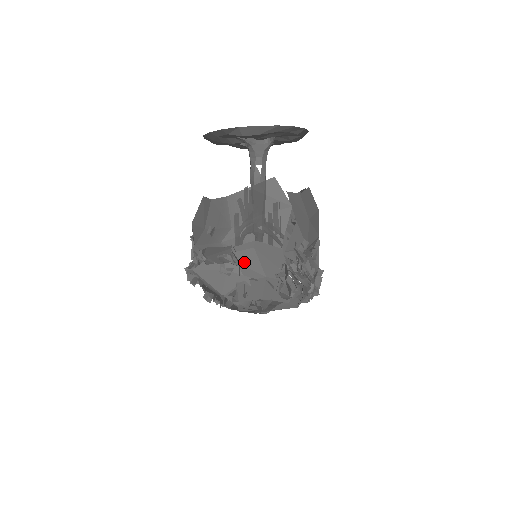
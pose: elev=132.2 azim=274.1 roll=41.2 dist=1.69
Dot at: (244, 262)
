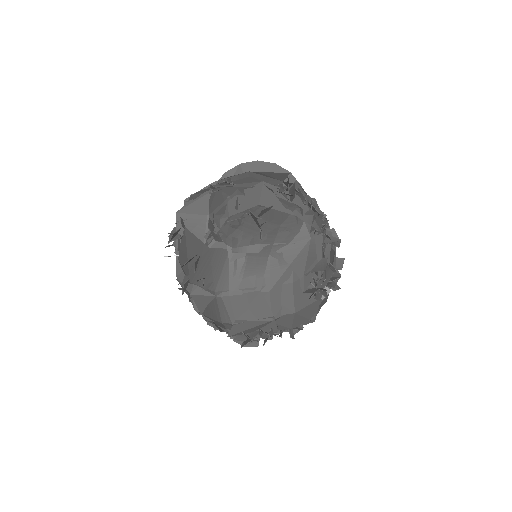
Dot at: (238, 183)
